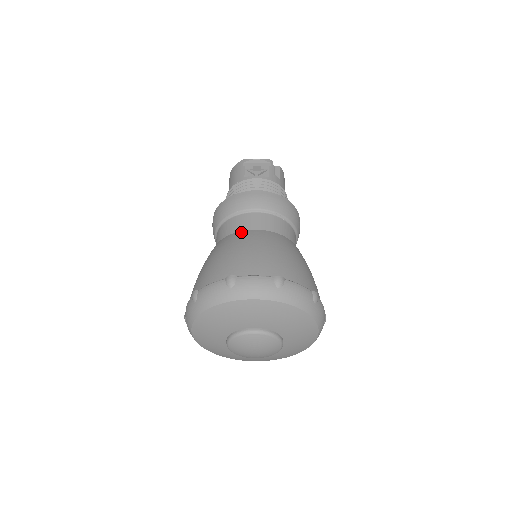
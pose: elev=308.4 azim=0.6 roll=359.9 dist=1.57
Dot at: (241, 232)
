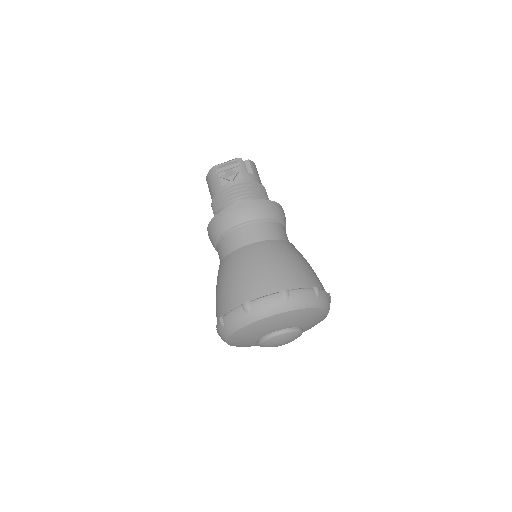
Dot at: (238, 250)
